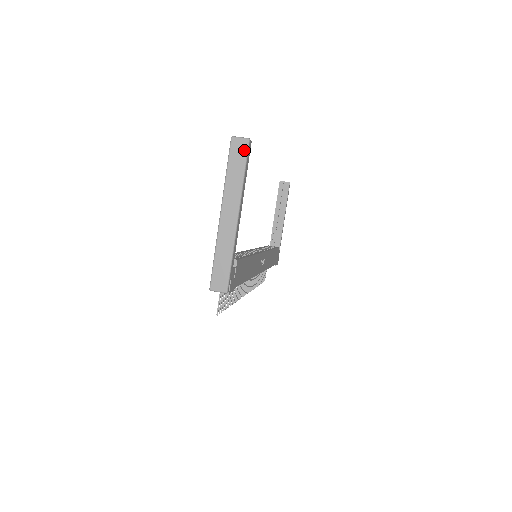
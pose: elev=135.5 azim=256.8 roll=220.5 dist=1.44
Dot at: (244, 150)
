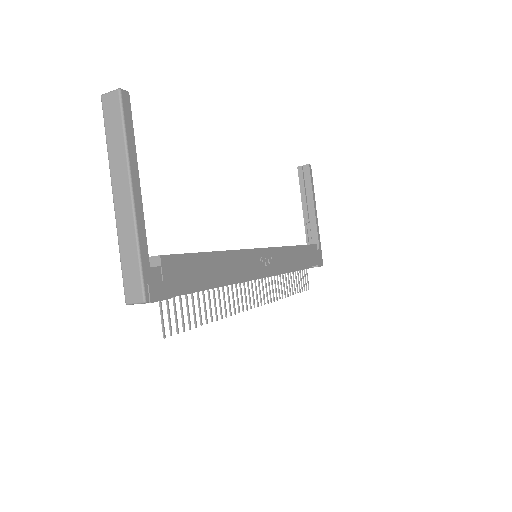
Dot at: (117, 106)
